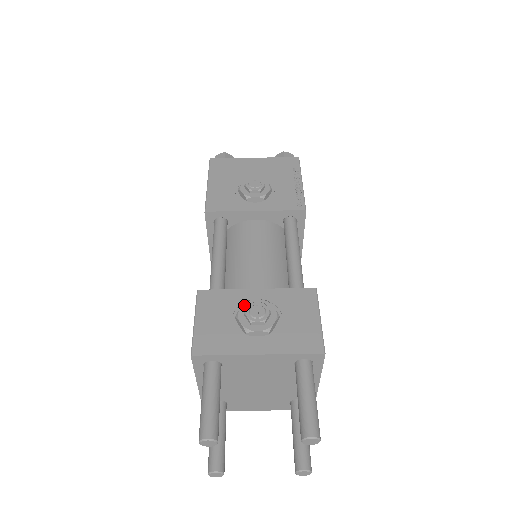
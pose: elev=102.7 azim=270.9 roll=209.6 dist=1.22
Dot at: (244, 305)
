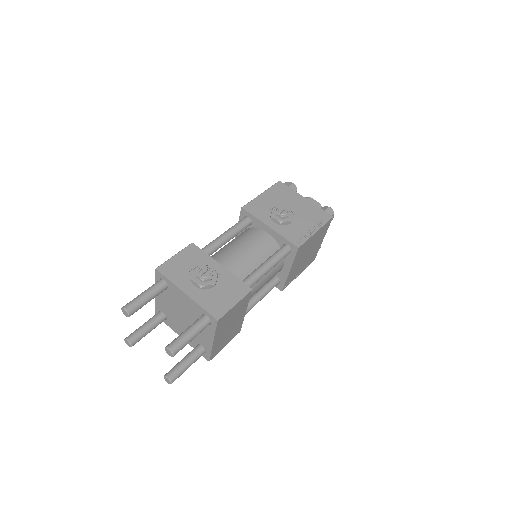
Dot at: (204, 266)
